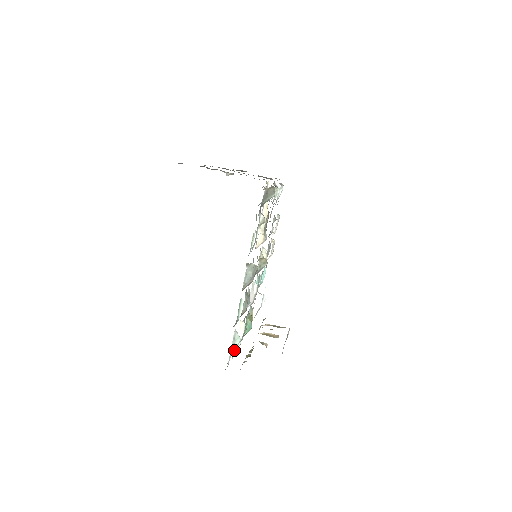
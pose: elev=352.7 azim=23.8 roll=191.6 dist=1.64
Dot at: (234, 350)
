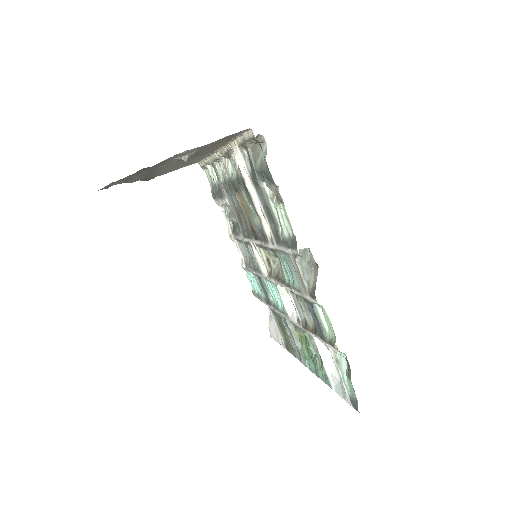
Dot at: (328, 378)
